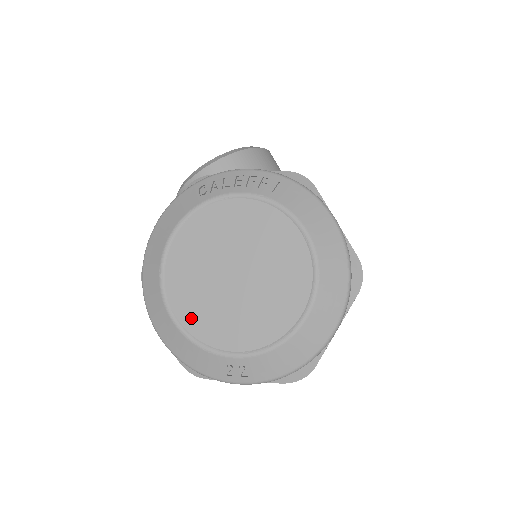
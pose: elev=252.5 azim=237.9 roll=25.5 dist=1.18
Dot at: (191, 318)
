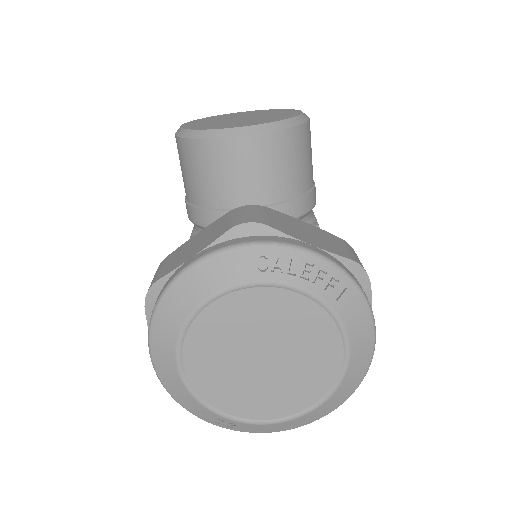
Dot at: (200, 378)
